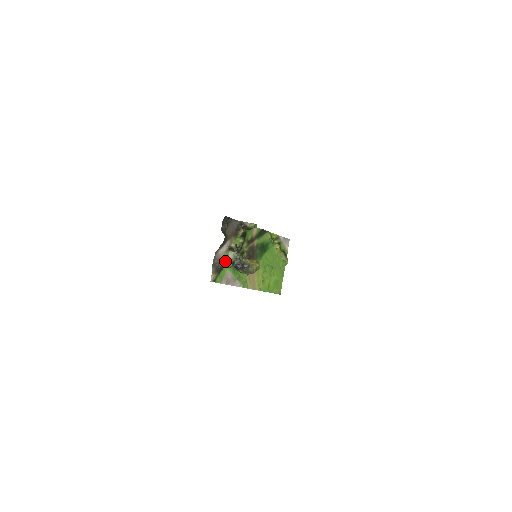
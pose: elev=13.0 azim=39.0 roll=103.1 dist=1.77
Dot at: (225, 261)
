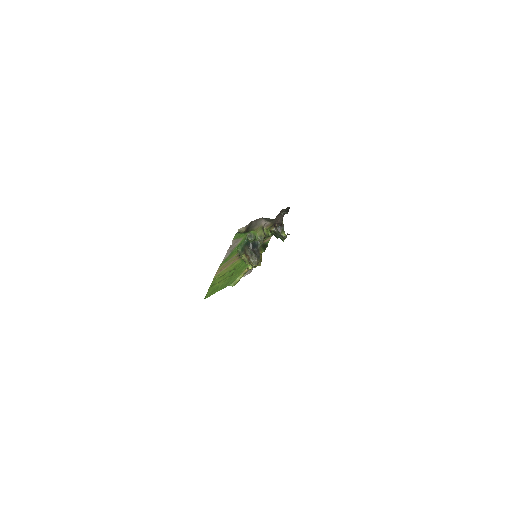
Dot at: (253, 231)
